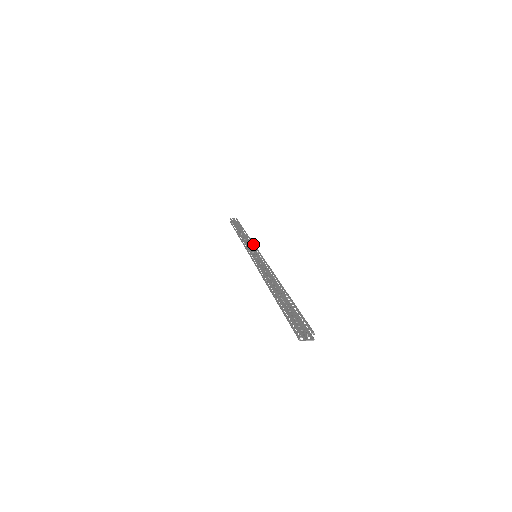
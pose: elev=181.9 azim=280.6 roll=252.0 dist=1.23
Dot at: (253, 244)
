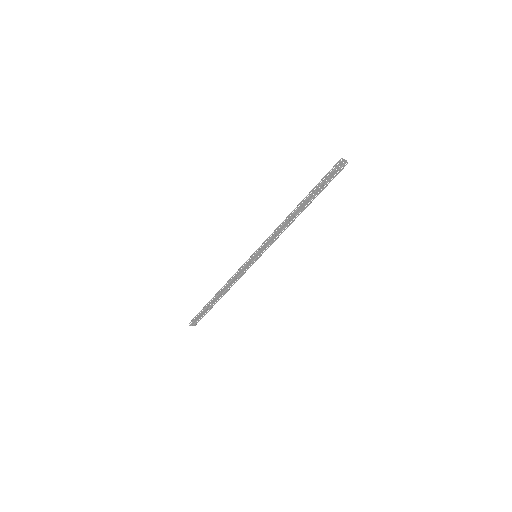
Dot at: occluded
